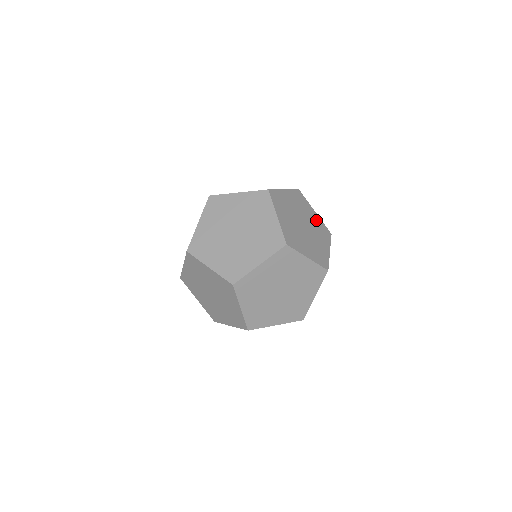
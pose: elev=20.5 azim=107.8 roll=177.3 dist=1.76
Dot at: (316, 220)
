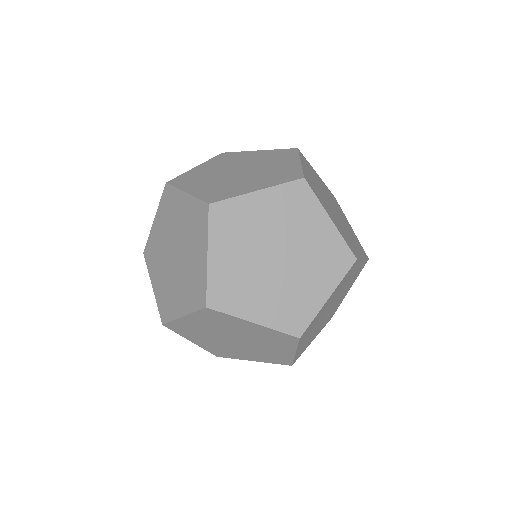
Dot at: (351, 230)
